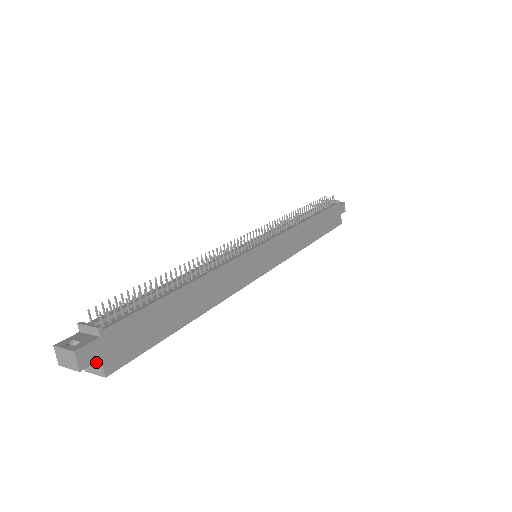
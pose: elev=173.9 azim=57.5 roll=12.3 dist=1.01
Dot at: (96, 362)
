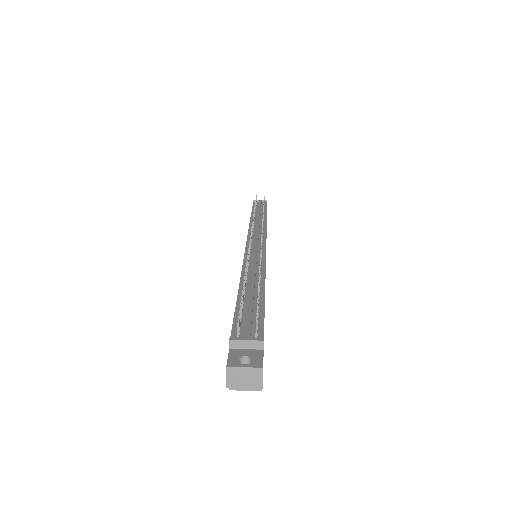
Dot at: occluded
